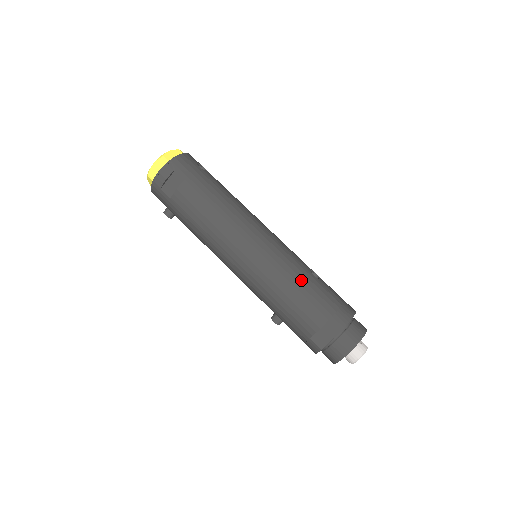
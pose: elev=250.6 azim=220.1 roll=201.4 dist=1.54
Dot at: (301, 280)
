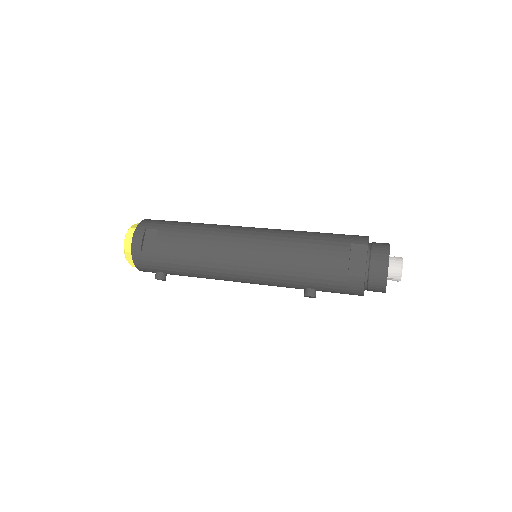
Dot at: (305, 236)
